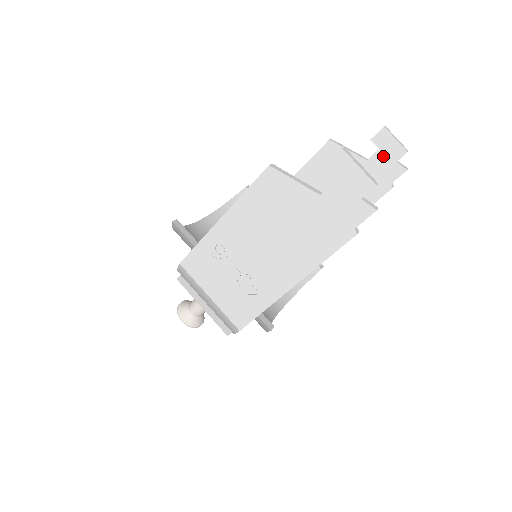
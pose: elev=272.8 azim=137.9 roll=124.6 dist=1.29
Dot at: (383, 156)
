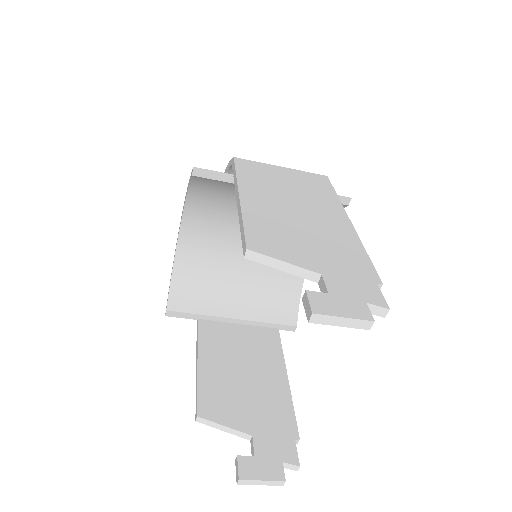
Dot at: occluded
